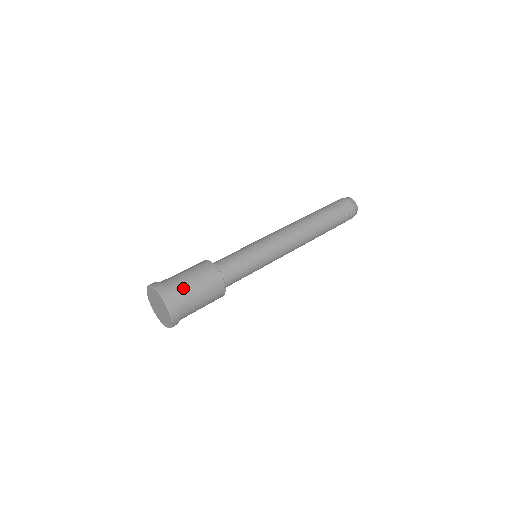
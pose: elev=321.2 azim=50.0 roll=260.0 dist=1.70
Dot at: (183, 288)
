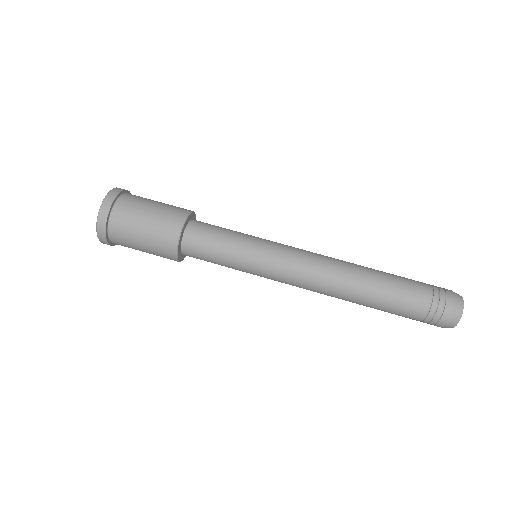
Dot at: (128, 220)
